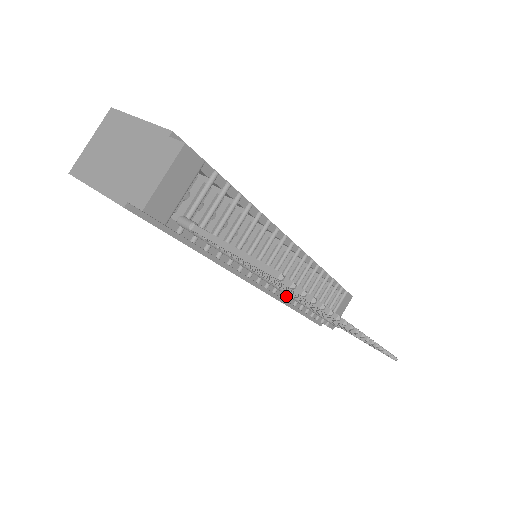
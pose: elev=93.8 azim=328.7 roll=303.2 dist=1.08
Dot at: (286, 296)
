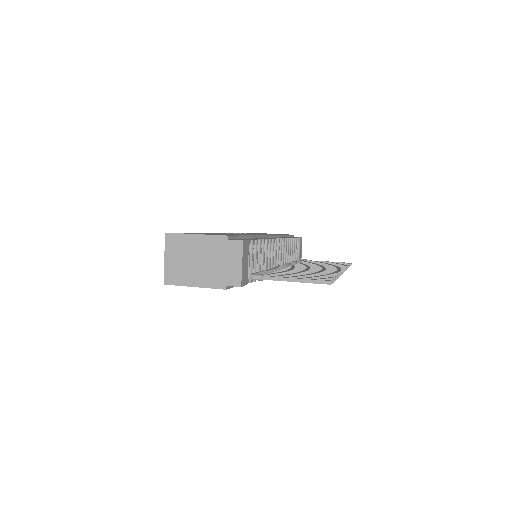
Dot at: occluded
